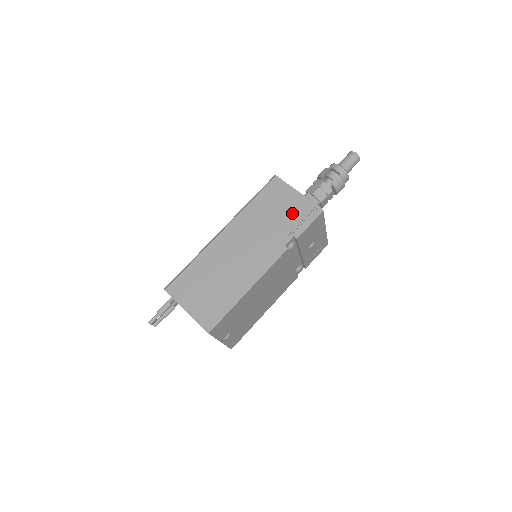
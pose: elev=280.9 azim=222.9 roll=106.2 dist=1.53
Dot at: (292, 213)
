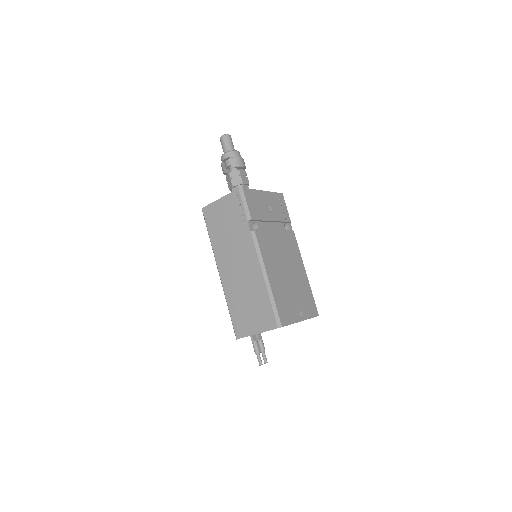
Dot at: (232, 212)
